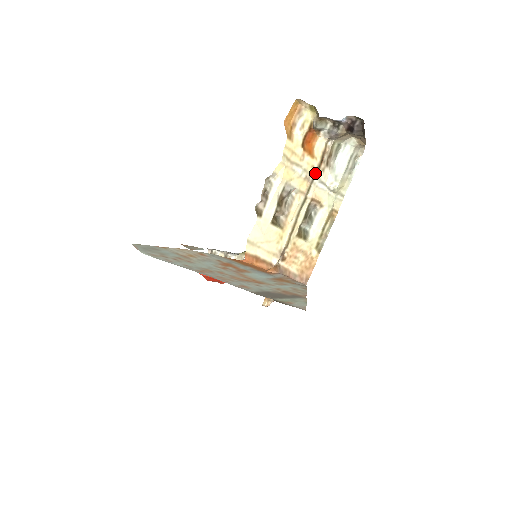
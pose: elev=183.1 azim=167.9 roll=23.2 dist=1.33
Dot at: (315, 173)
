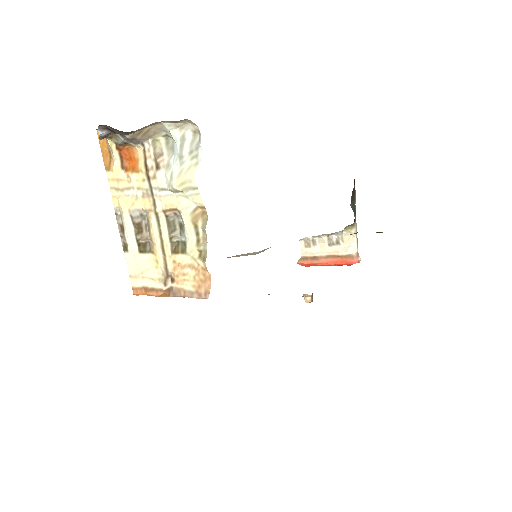
Dot at: (150, 185)
